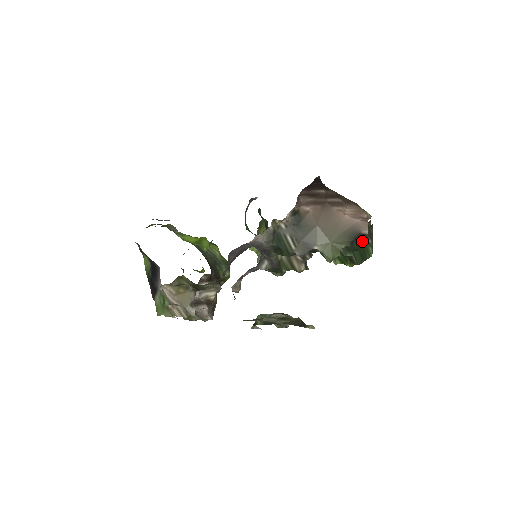
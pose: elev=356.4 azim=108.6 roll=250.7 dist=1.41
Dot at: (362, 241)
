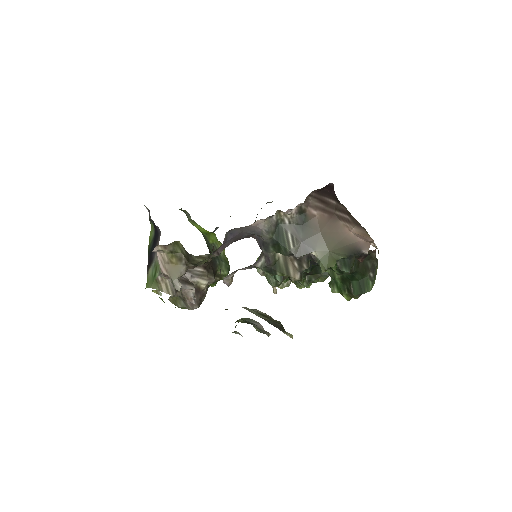
Dot at: (363, 271)
